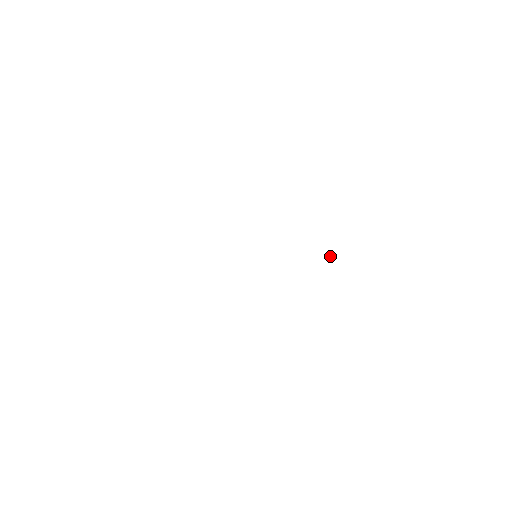
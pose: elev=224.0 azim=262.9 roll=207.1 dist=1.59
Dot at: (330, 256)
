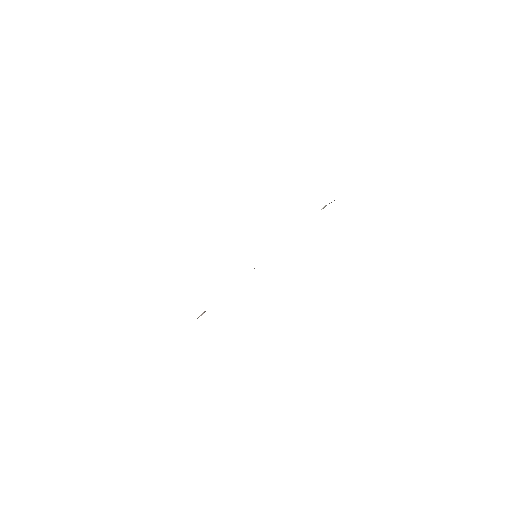
Dot at: (323, 208)
